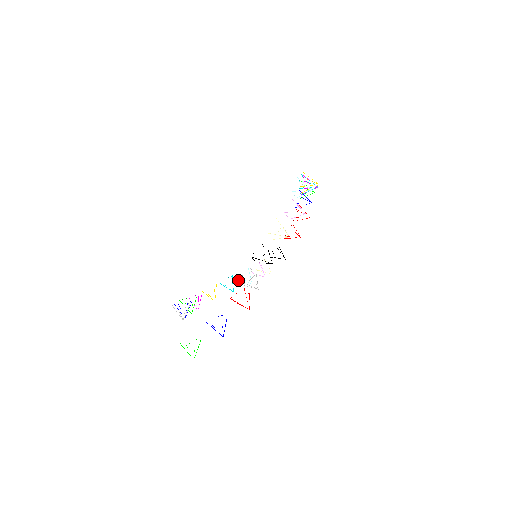
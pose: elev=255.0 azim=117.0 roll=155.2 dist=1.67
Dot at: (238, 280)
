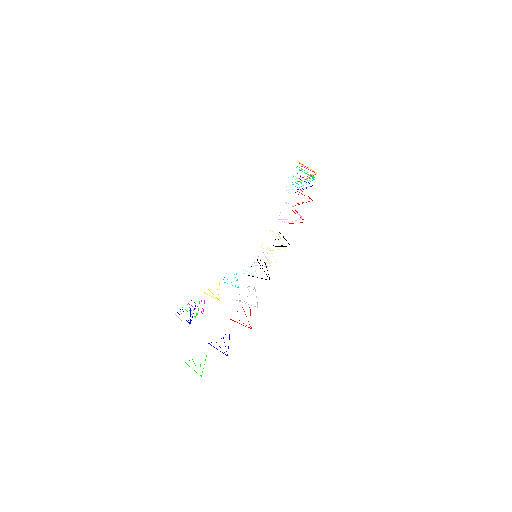
Dot at: occluded
